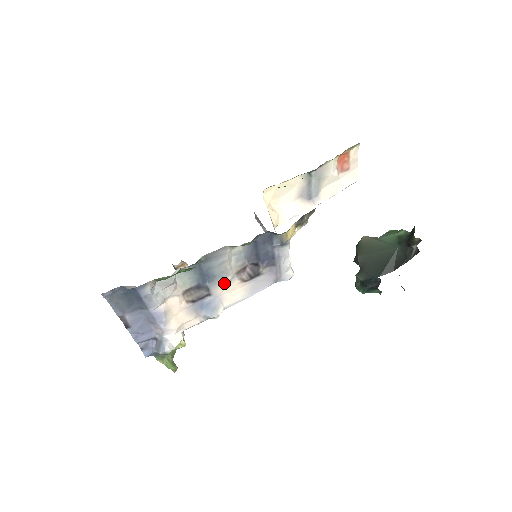
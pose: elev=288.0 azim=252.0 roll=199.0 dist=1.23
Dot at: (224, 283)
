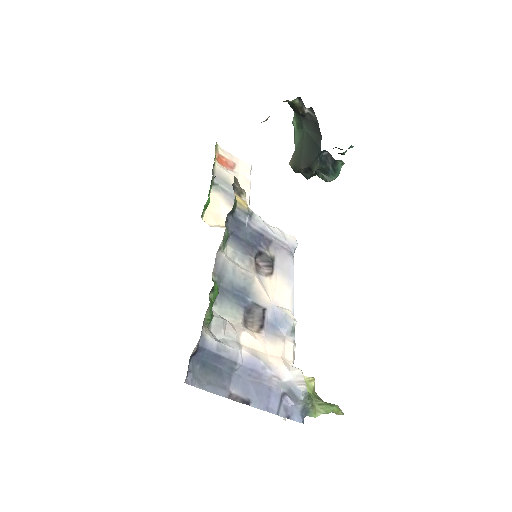
Dot at: (260, 289)
